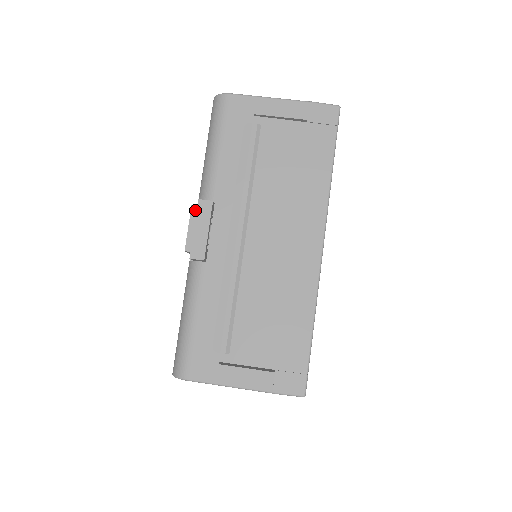
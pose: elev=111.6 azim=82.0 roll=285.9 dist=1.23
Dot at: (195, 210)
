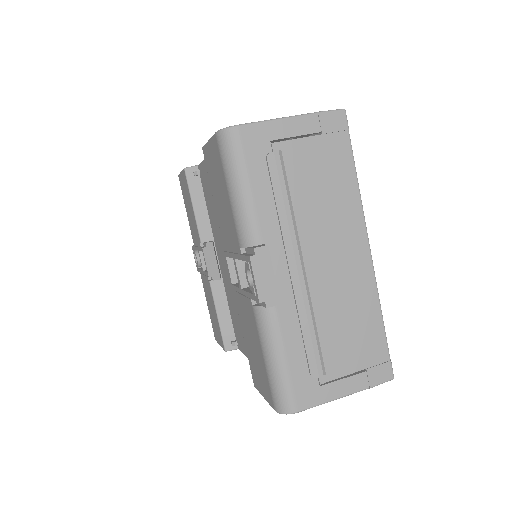
Dot at: (255, 260)
